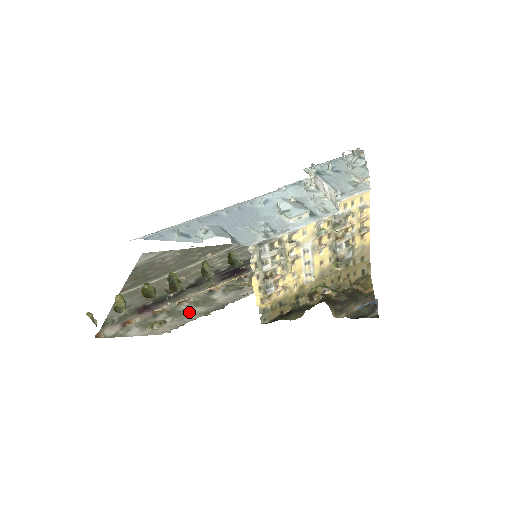
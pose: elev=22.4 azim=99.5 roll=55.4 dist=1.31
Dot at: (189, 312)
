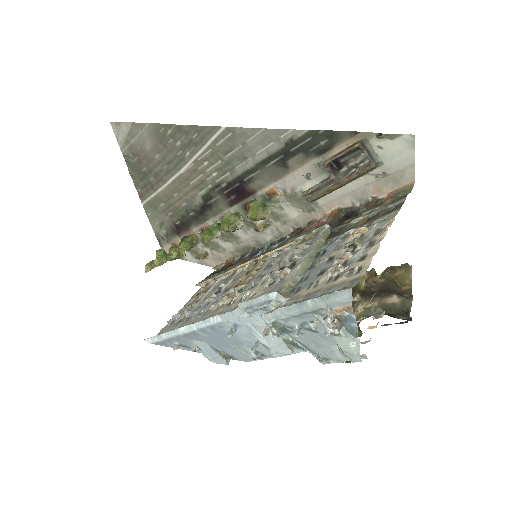
Dot at: (221, 247)
